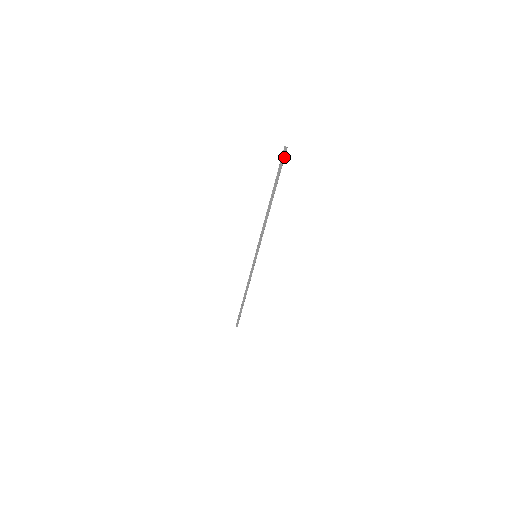
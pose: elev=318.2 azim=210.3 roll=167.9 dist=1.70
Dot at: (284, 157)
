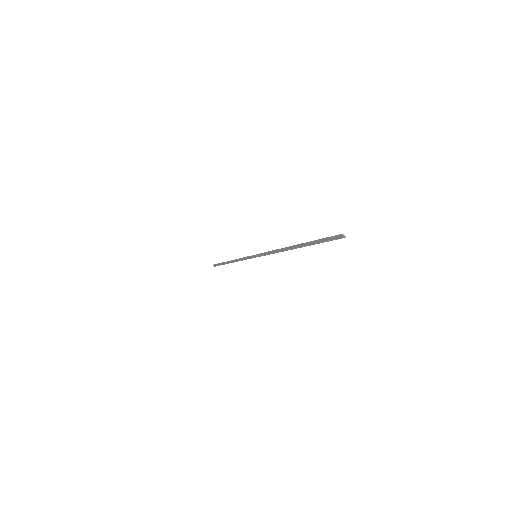
Dot at: (336, 239)
